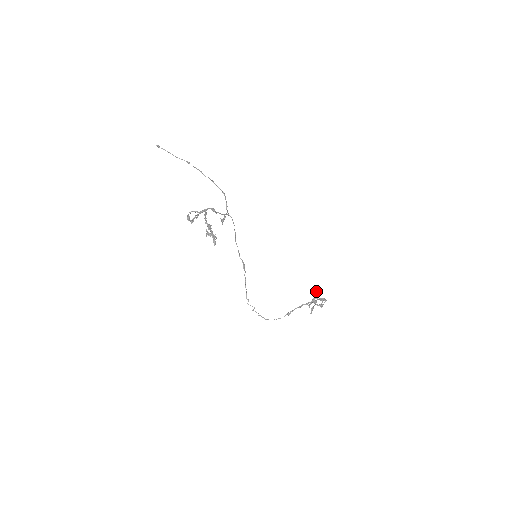
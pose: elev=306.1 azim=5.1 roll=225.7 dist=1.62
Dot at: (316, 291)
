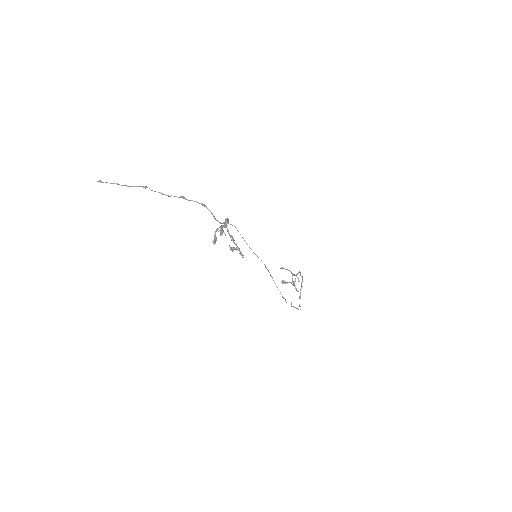
Dot at: (288, 270)
